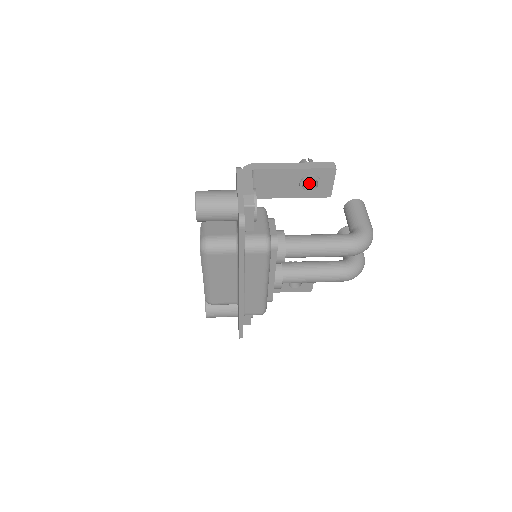
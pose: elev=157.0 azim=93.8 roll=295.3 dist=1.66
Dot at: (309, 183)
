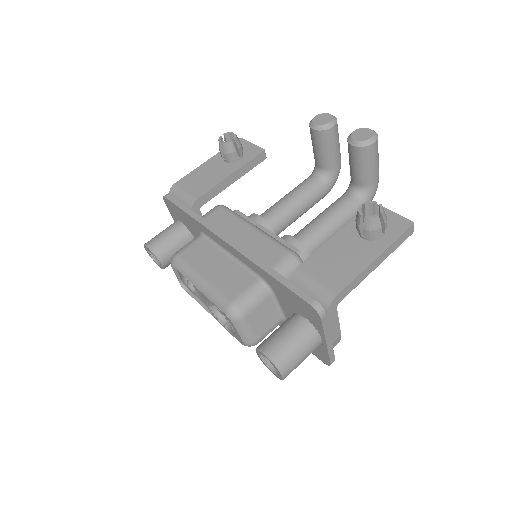
Dot at: occluded
